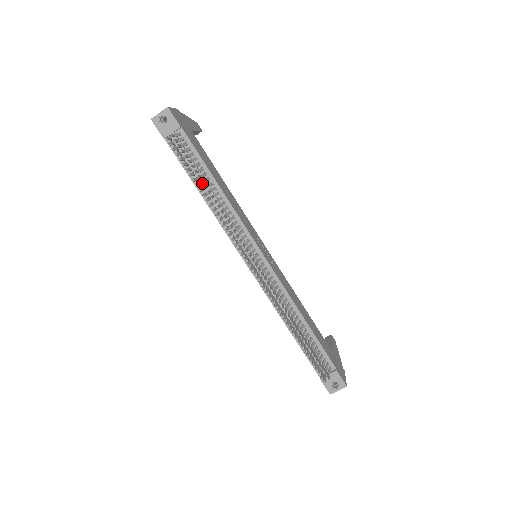
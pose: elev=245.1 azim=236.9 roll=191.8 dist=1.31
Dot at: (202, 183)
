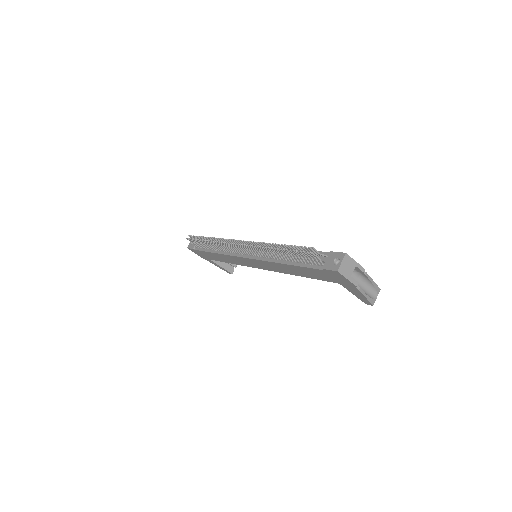
Dot at: (205, 238)
